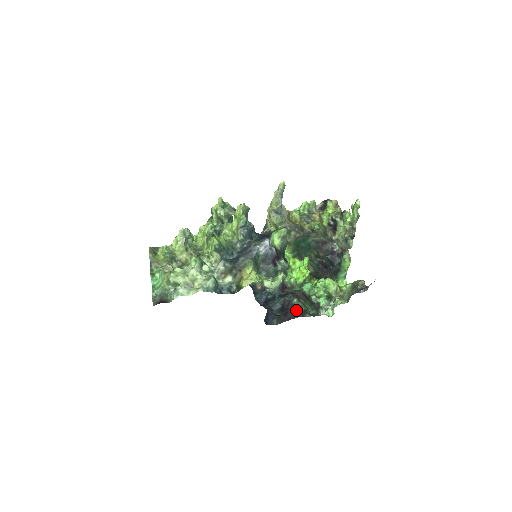
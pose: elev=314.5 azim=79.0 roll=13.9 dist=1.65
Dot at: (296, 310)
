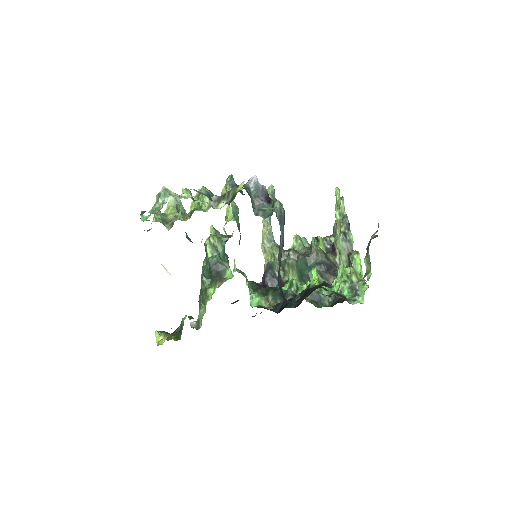
Dot at: (316, 287)
